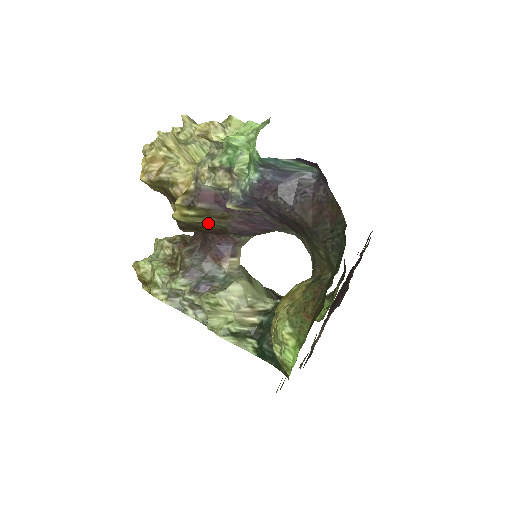
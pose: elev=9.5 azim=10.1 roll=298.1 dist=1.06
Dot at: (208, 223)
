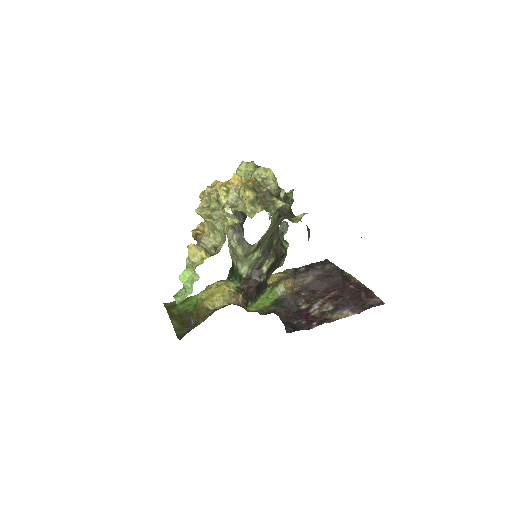
Dot at: occluded
